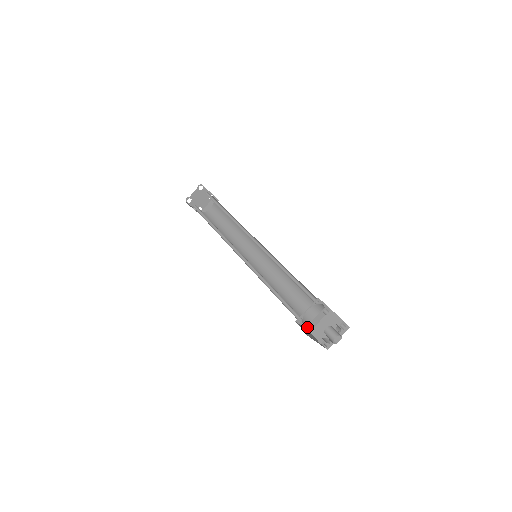
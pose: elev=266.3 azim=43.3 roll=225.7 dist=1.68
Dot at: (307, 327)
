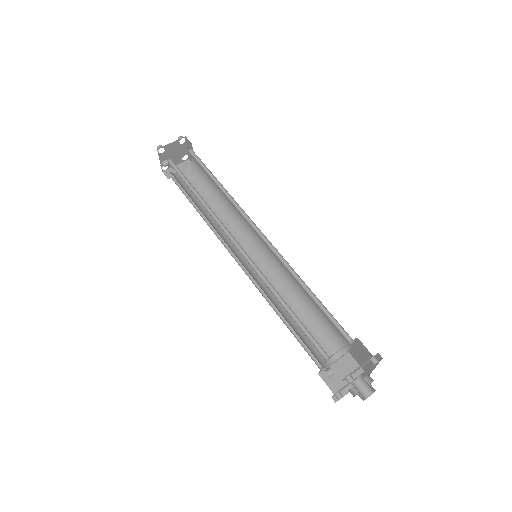
Dot at: (349, 374)
